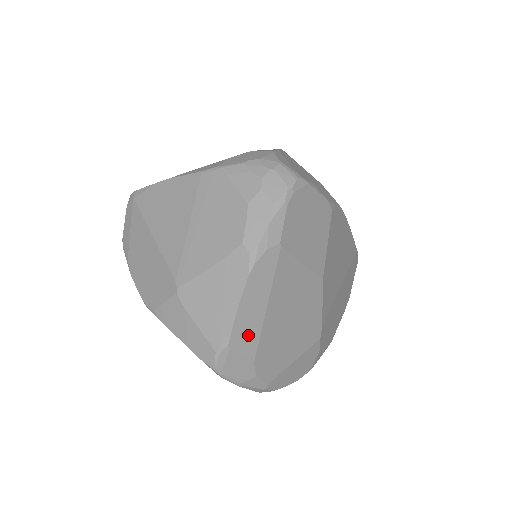
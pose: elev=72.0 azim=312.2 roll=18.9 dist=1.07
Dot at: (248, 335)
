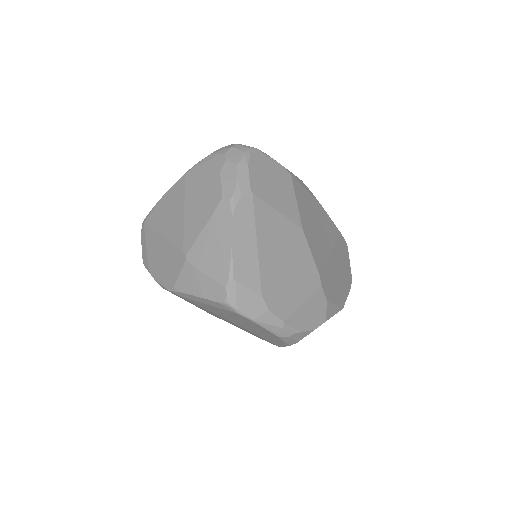
Dot at: (248, 269)
